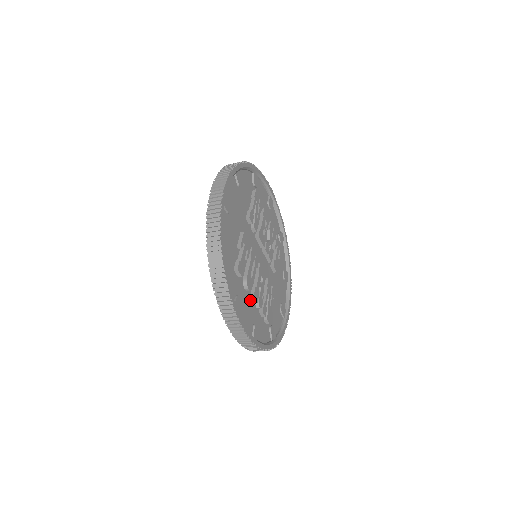
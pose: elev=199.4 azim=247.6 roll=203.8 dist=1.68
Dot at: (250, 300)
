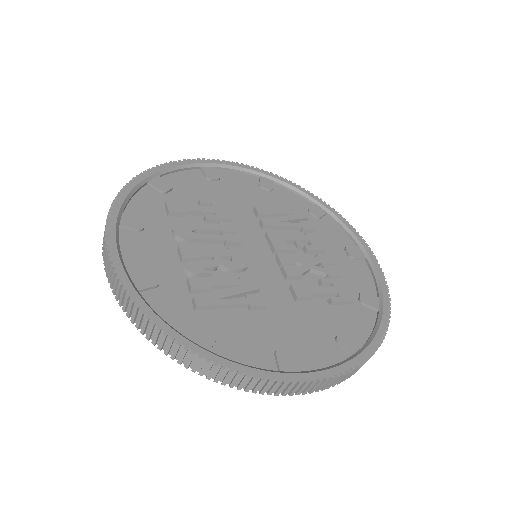
Dot at: (175, 253)
